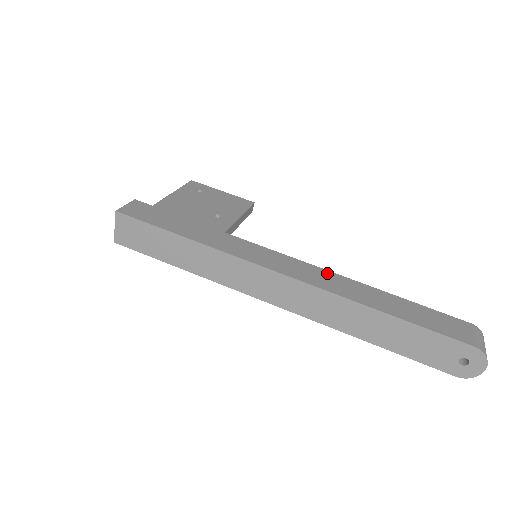
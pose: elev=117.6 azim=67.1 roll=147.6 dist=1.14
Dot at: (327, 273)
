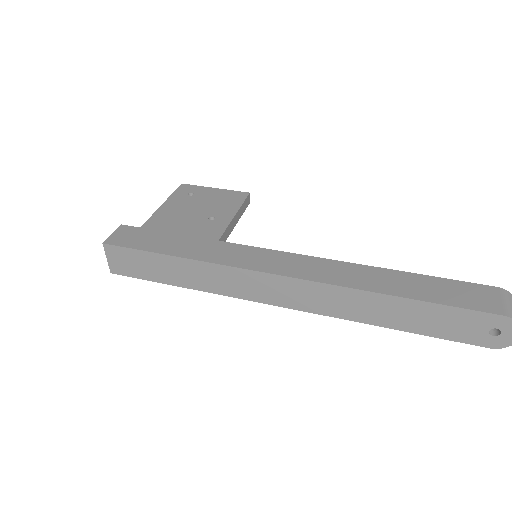
Dot at: (330, 263)
